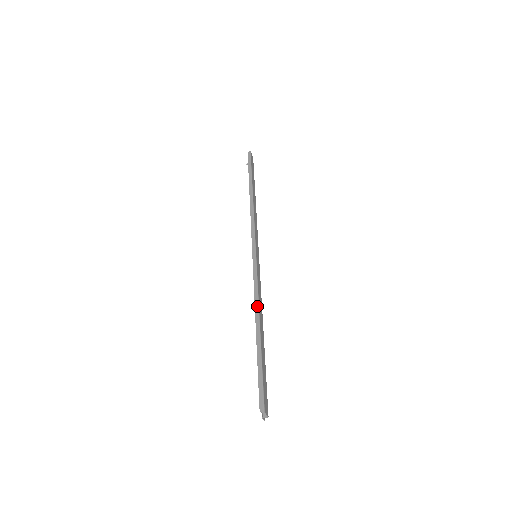
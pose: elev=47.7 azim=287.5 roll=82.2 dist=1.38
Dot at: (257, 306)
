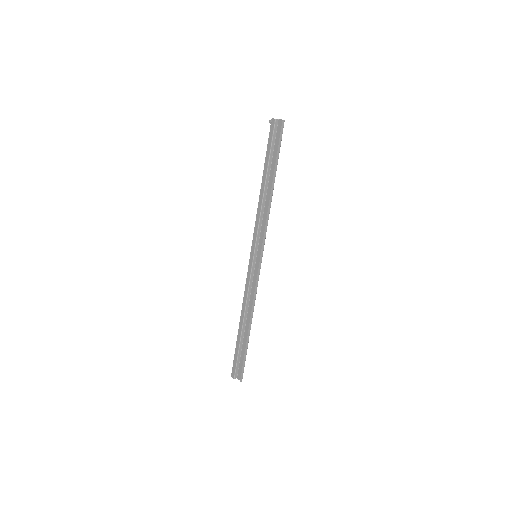
Dot at: (253, 311)
